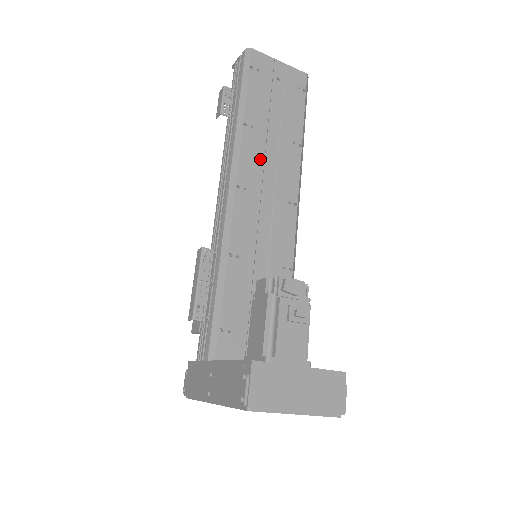
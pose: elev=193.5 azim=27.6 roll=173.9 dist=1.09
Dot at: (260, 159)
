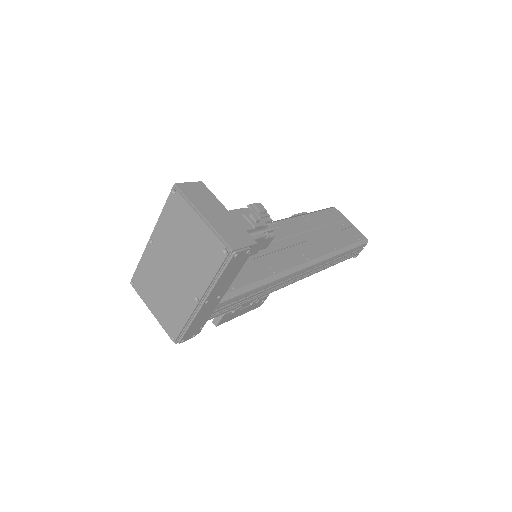
Dot at: (300, 230)
